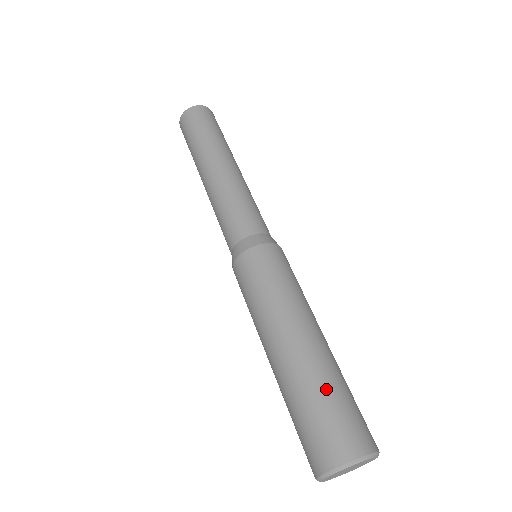
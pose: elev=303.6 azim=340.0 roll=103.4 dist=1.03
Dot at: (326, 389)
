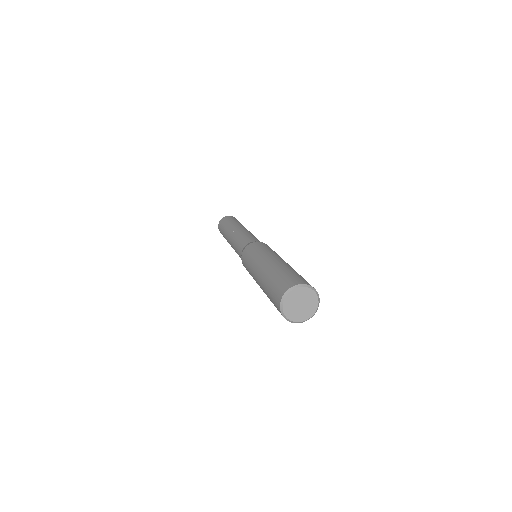
Dot at: (291, 270)
